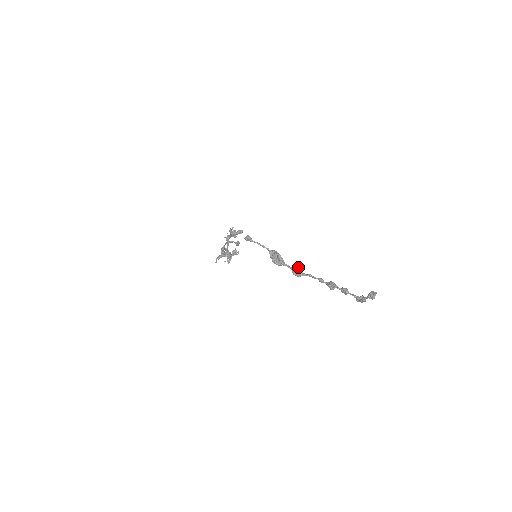
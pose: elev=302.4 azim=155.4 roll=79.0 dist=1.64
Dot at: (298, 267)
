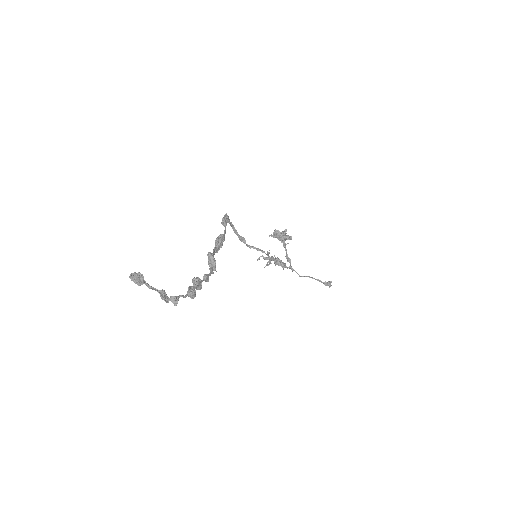
Dot at: (210, 255)
